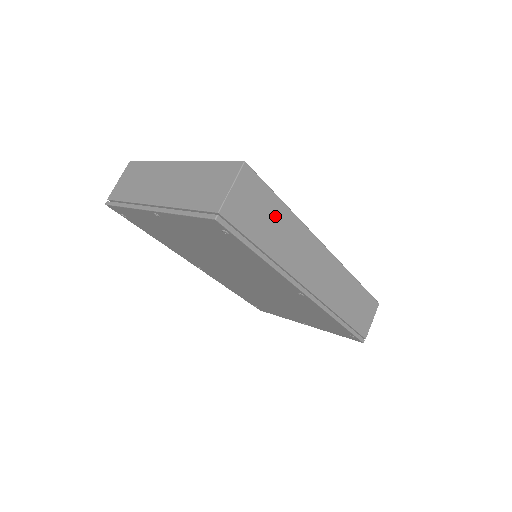
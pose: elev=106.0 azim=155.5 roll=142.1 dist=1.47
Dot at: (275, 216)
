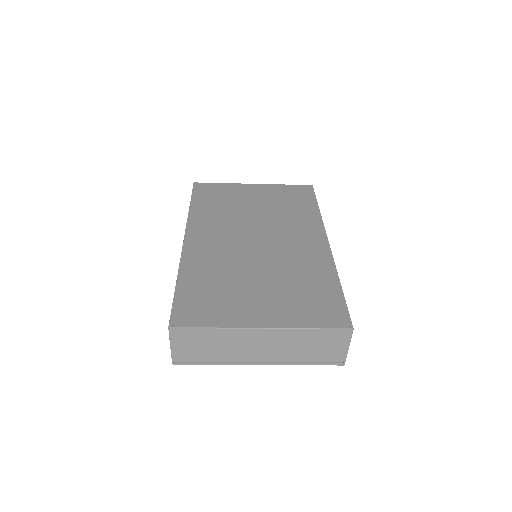
Dot at: occluded
